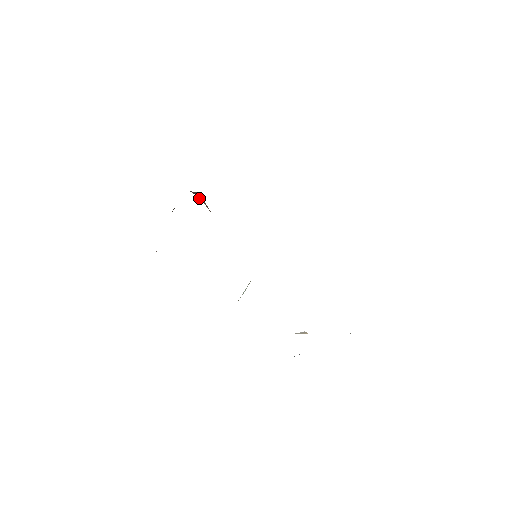
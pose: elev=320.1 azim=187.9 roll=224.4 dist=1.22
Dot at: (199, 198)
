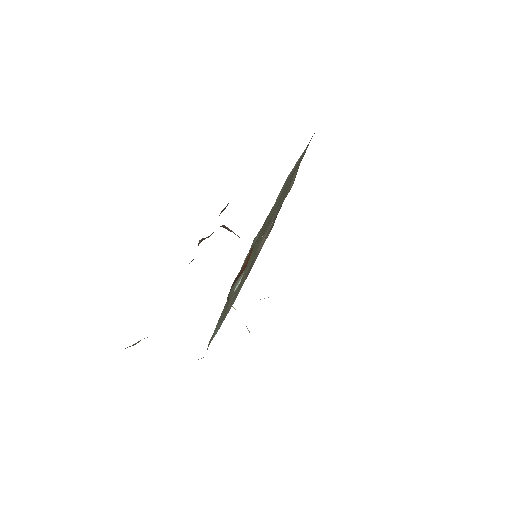
Dot at: (228, 230)
